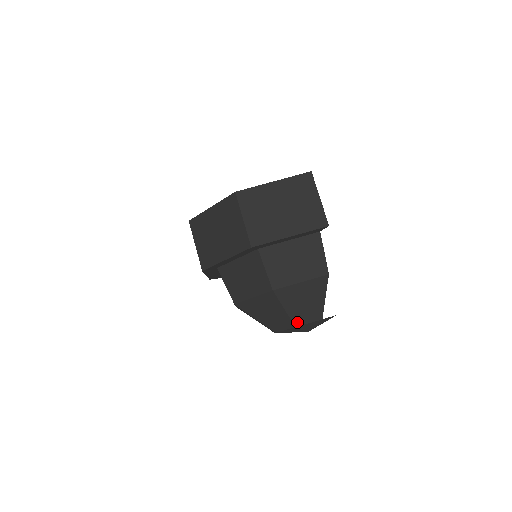
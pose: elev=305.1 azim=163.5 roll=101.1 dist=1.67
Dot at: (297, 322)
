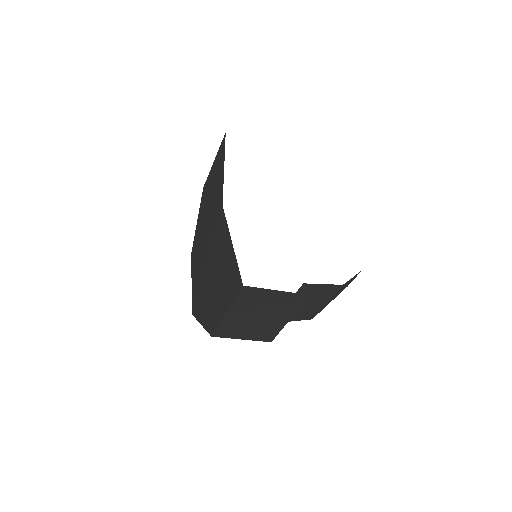
Dot at: occluded
